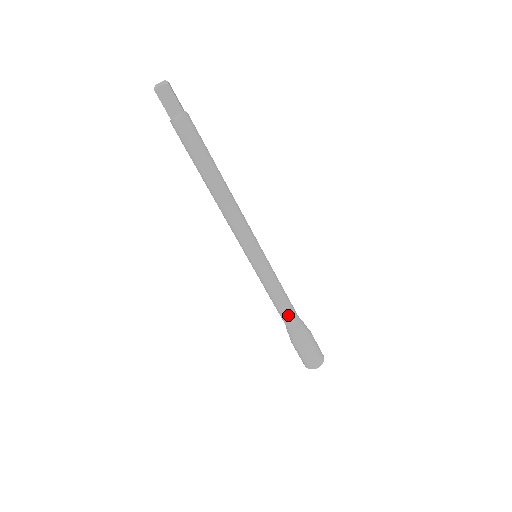
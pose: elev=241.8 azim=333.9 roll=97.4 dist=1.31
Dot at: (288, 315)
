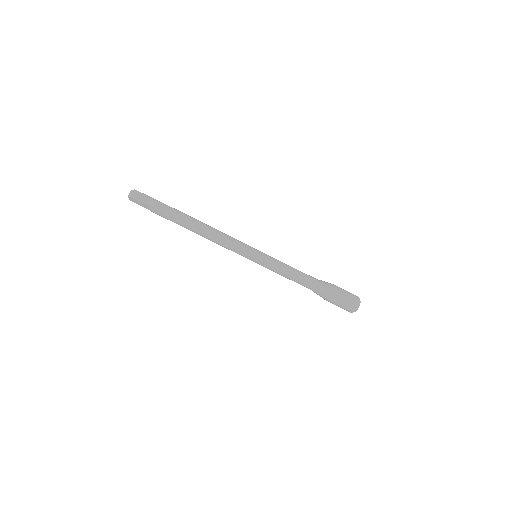
Dot at: (307, 278)
